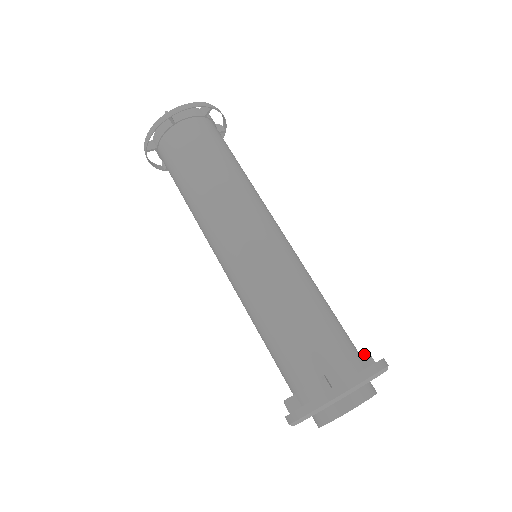
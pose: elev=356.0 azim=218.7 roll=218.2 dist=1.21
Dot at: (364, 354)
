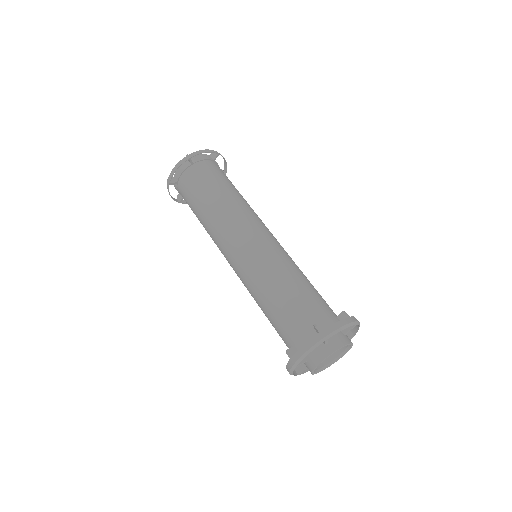
Dot at: (342, 313)
